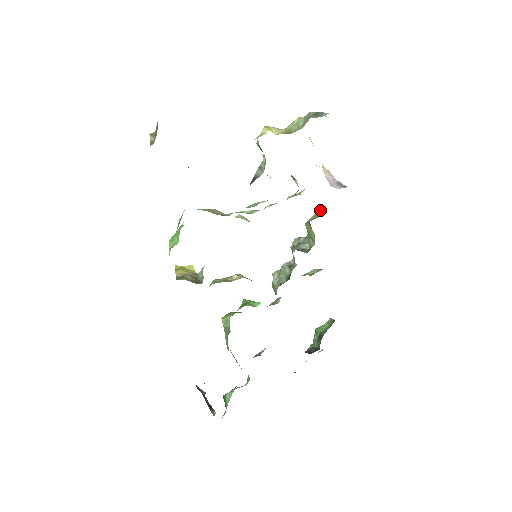
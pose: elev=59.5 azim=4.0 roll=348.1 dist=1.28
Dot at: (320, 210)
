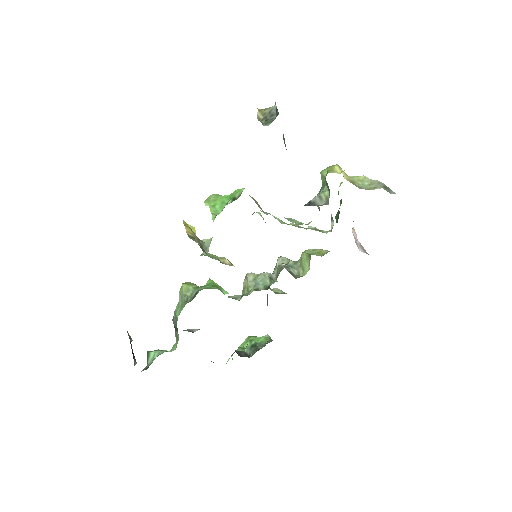
Dot at: (320, 250)
